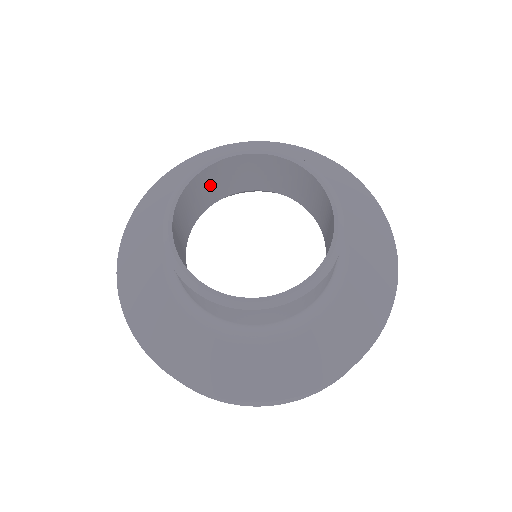
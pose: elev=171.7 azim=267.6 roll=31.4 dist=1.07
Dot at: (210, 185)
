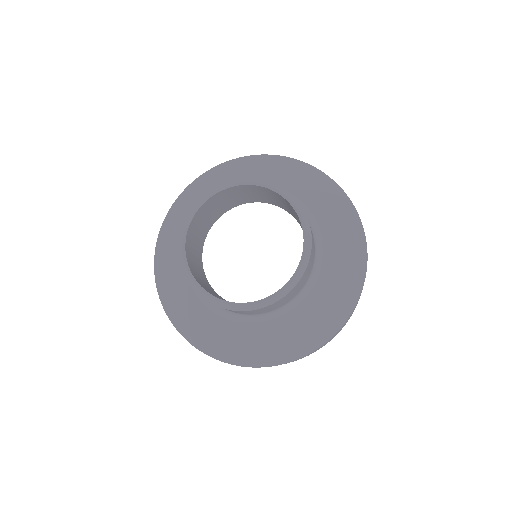
Dot at: (244, 194)
